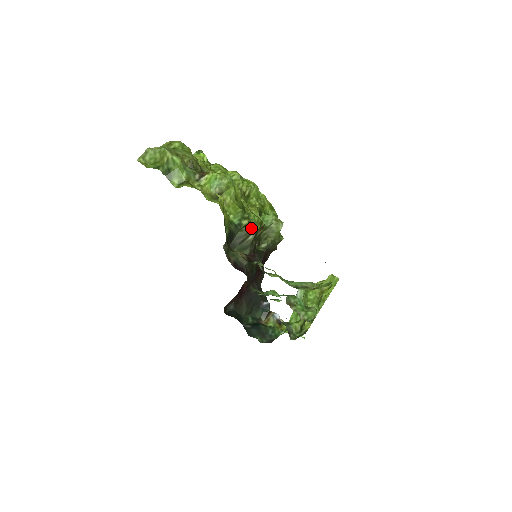
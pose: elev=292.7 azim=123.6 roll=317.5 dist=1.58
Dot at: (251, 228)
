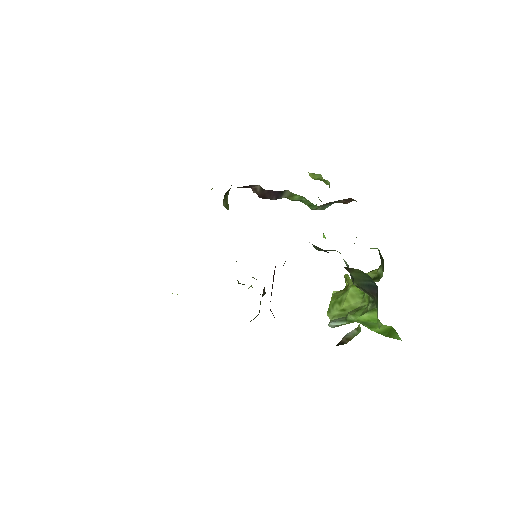
Dot at: occluded
